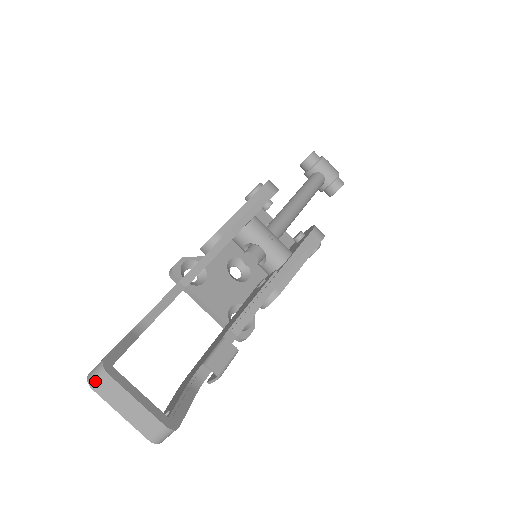
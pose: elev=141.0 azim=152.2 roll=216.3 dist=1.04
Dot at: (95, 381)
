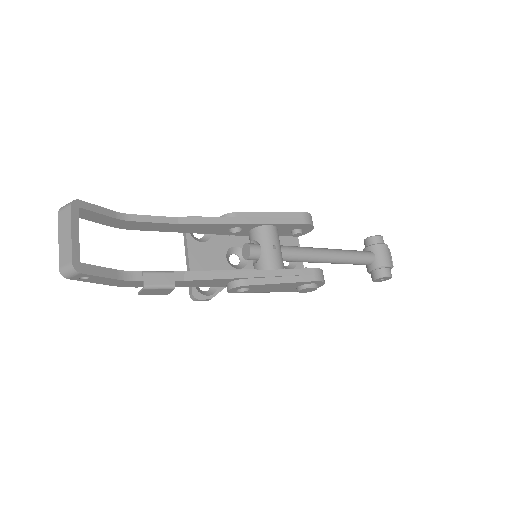
Dot at: (63, 208)
